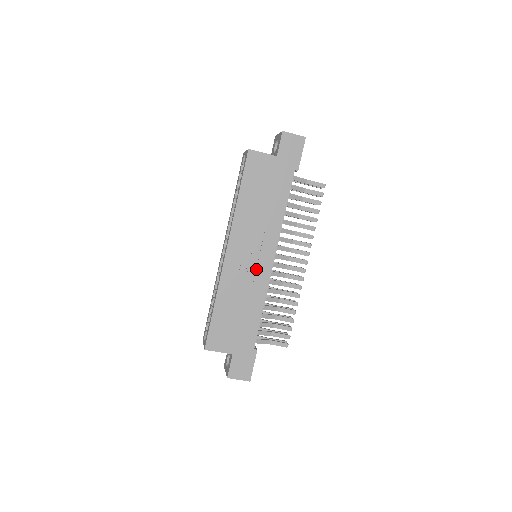
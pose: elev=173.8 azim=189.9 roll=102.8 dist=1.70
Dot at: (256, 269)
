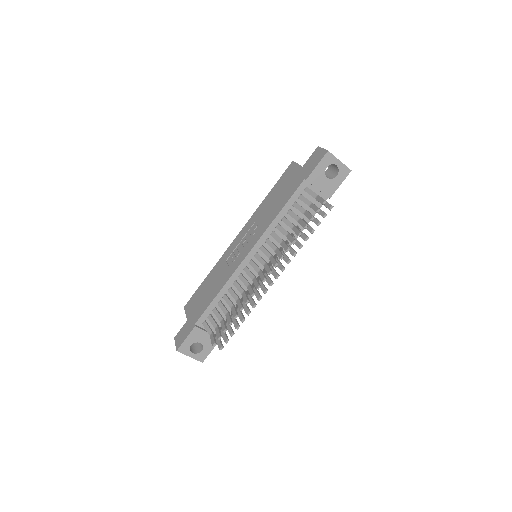
Dot at: (237, 257)
